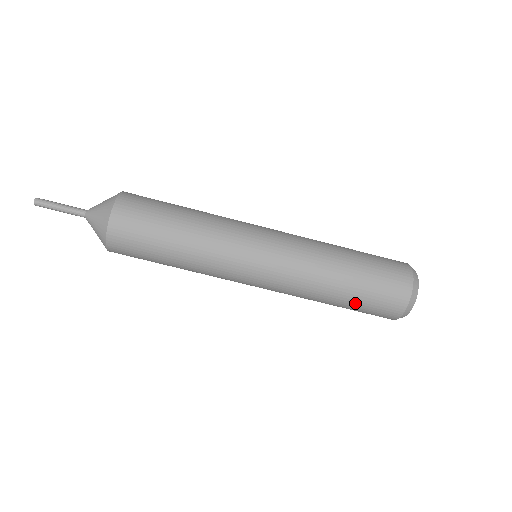
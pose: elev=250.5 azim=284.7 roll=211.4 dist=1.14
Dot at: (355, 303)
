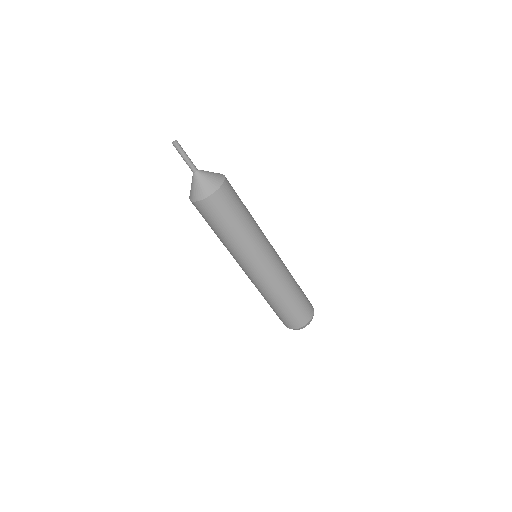
Dot at: (281, 312)
